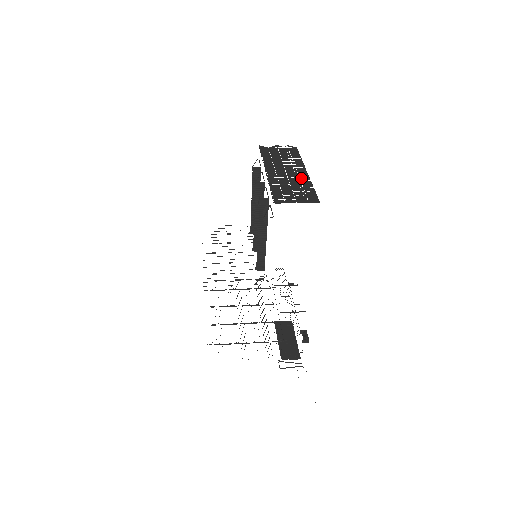
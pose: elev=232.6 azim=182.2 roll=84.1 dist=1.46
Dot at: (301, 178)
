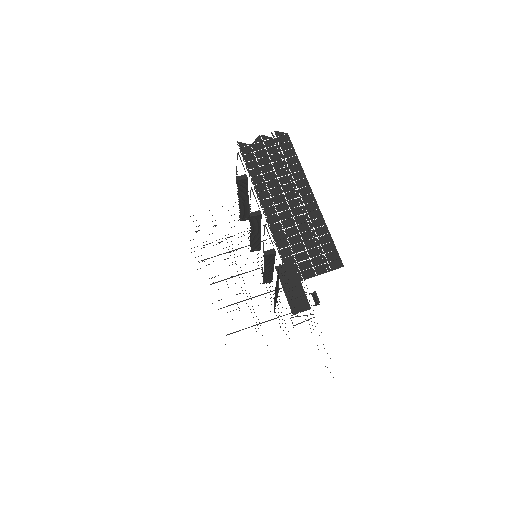
Dot at: (310, 215)
